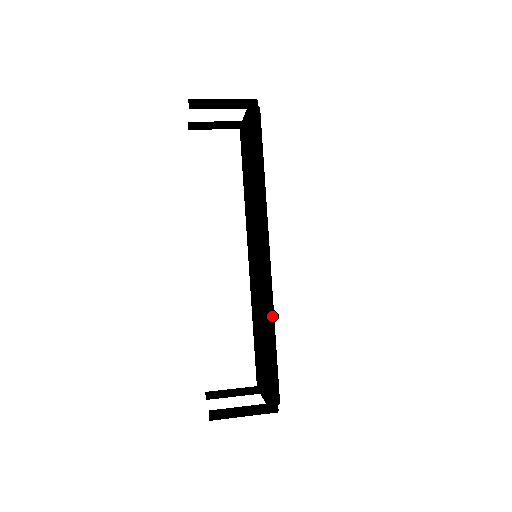
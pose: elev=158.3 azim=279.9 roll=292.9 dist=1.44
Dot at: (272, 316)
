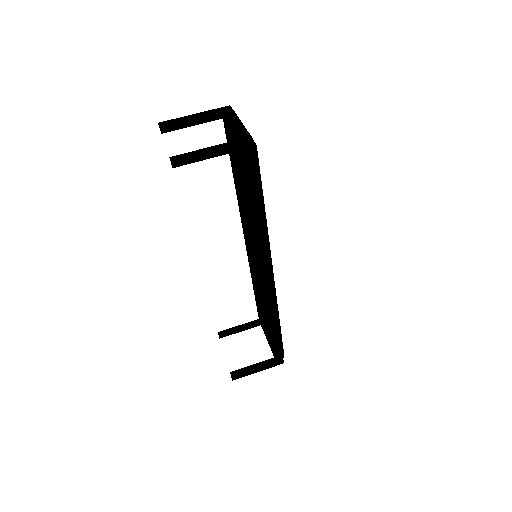
Dot at: (277, 314)
